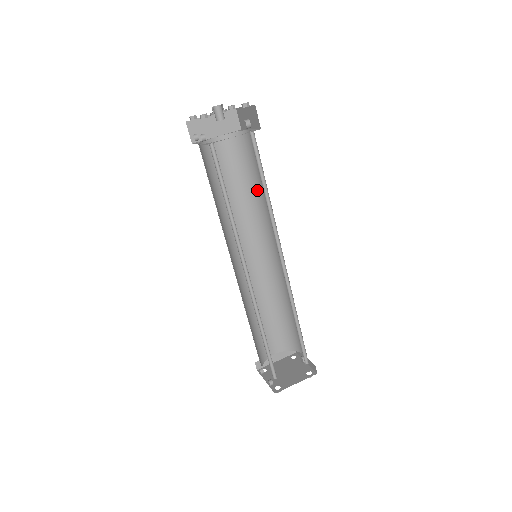
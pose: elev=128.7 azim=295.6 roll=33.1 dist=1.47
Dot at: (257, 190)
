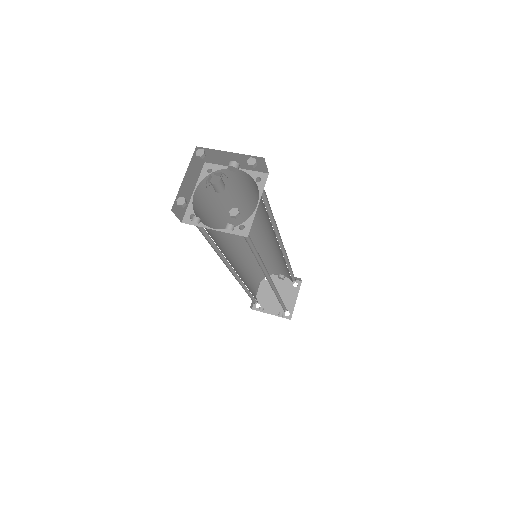
Dot at: (238, 206)
